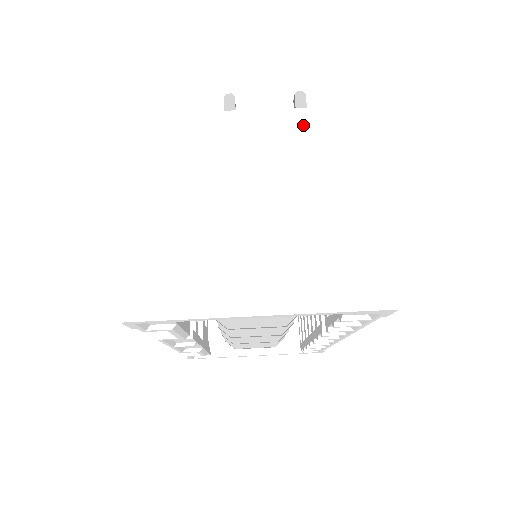
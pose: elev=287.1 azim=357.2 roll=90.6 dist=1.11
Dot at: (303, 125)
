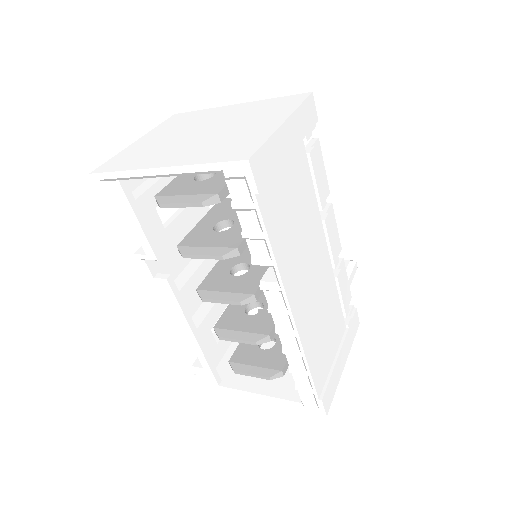
Dot at: (262, 104)
